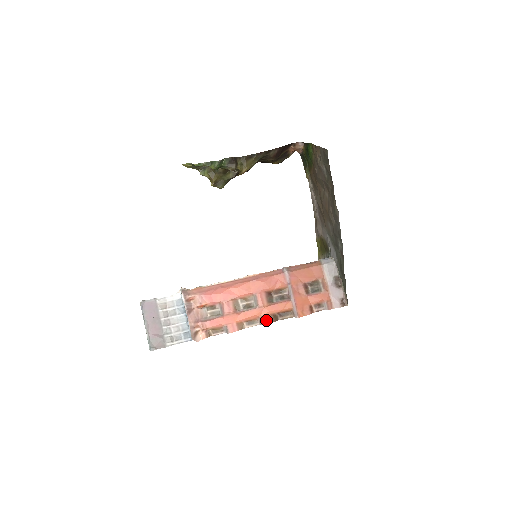
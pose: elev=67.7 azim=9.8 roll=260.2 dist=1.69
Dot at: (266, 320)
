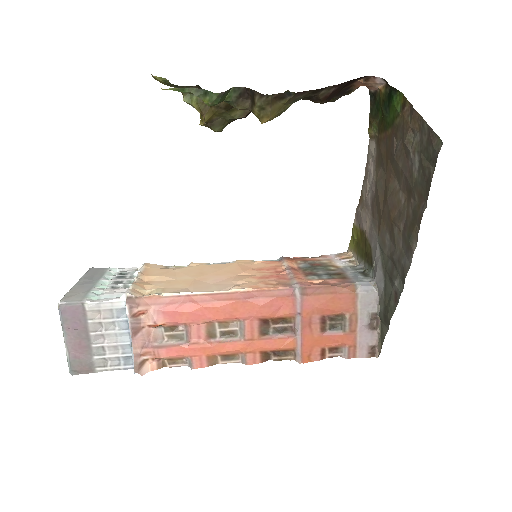
Dot at: (252, 359)
